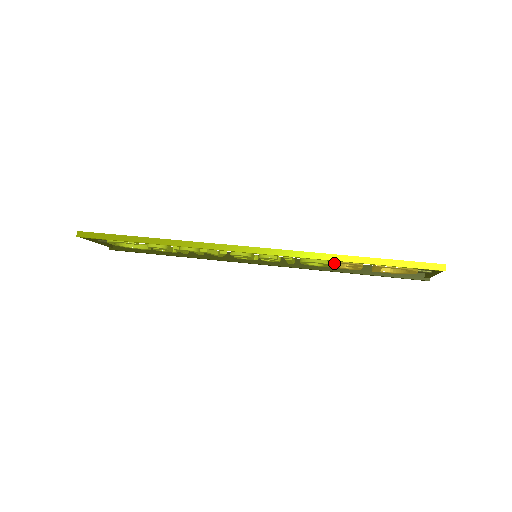
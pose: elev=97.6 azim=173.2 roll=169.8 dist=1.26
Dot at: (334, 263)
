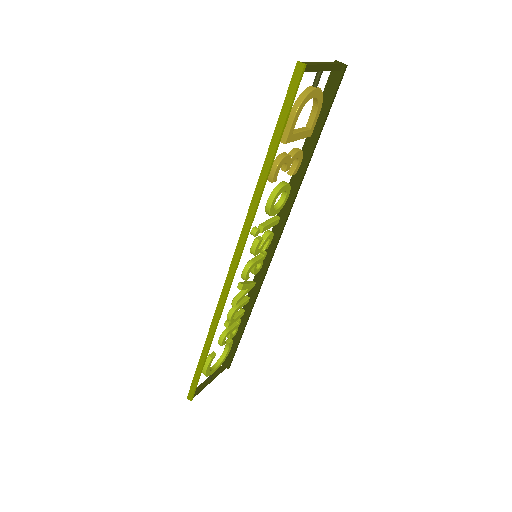
Dot at: occluded
